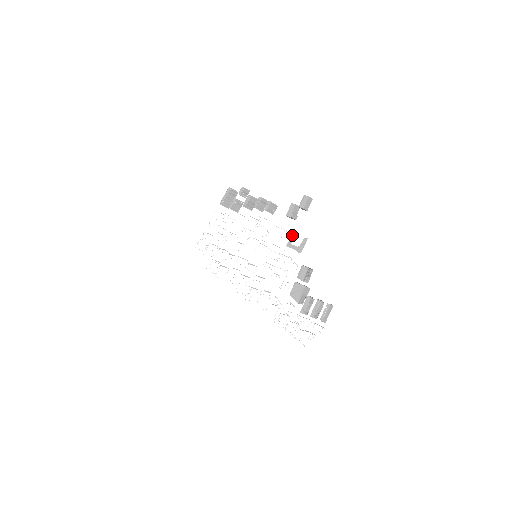
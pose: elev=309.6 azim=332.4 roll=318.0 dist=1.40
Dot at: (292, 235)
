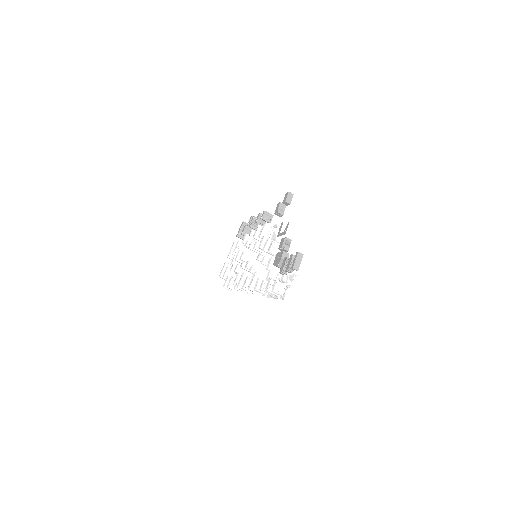
Dot at: (280, 227)
